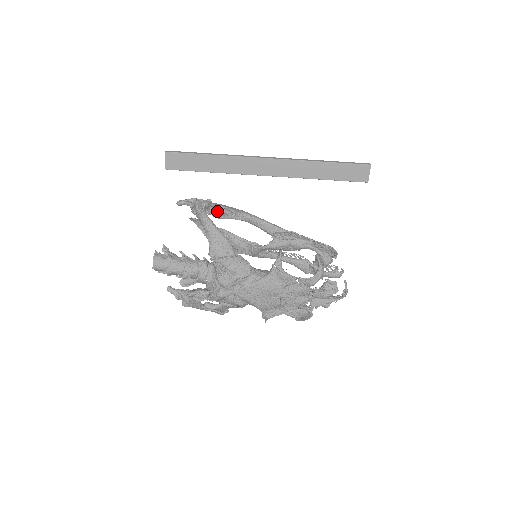
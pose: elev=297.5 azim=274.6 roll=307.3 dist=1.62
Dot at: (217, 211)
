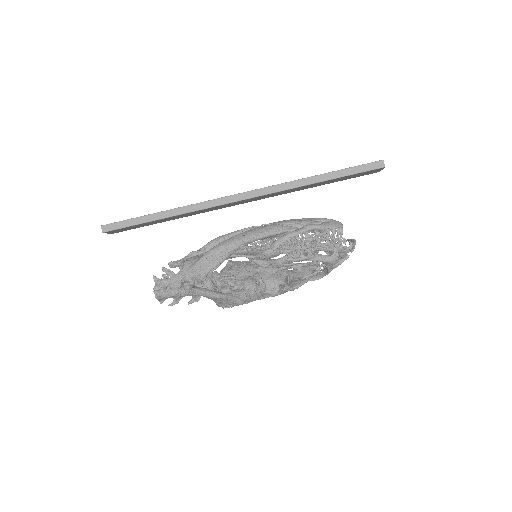
Dot at: occluded
